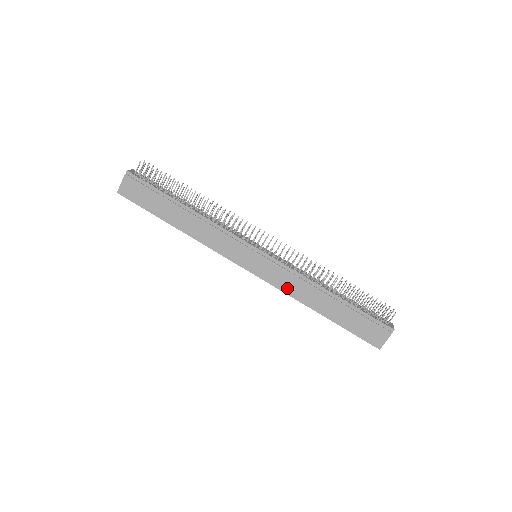
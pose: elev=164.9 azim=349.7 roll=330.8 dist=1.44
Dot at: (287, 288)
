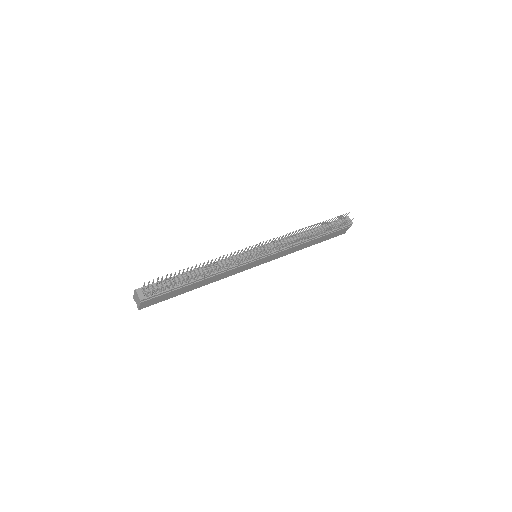
Dot at: (284, 255)
